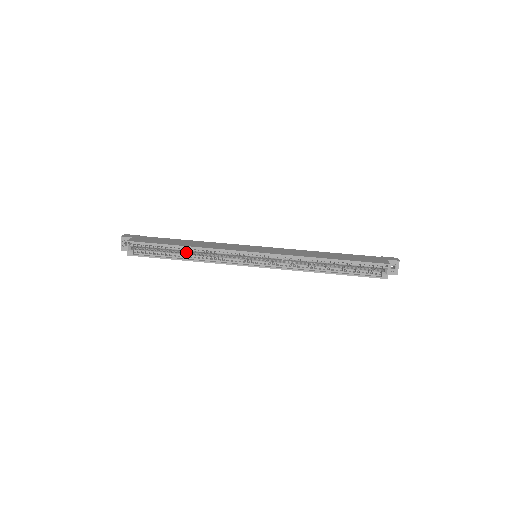
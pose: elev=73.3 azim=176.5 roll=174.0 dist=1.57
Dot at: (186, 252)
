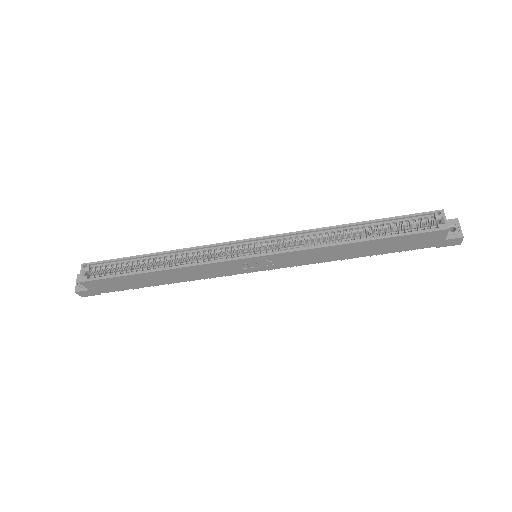
Dot at: occluded
